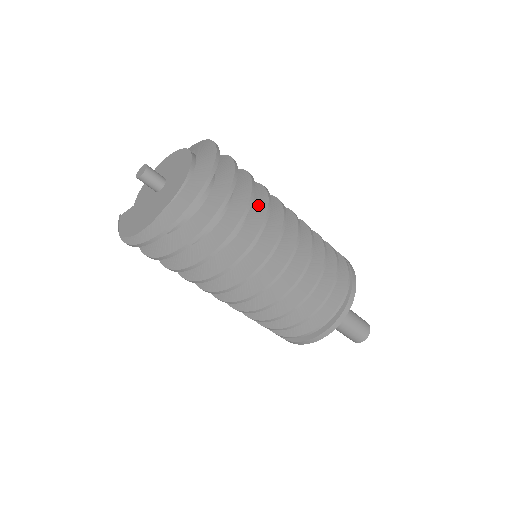
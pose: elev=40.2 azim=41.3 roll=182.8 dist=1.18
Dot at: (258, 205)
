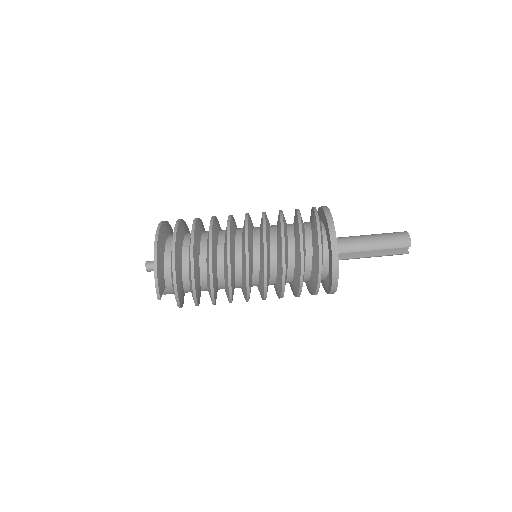
Dot at: occluded
